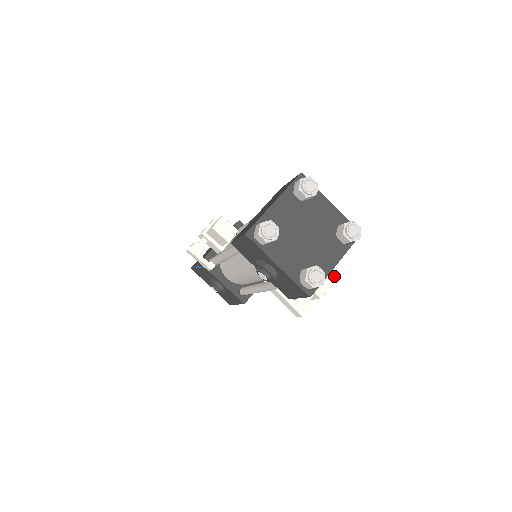
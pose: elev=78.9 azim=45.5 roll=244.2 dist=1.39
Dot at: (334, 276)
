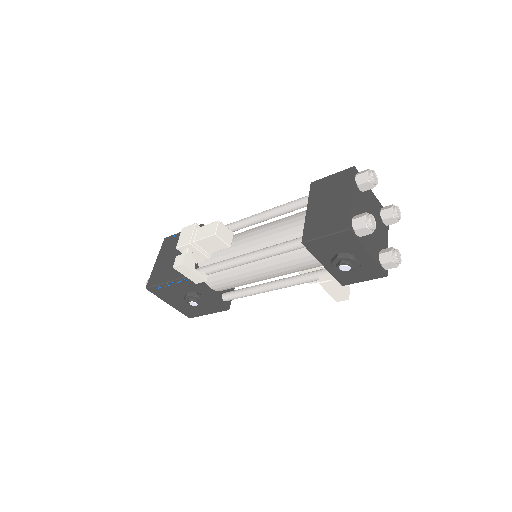
Dot at: occluded
